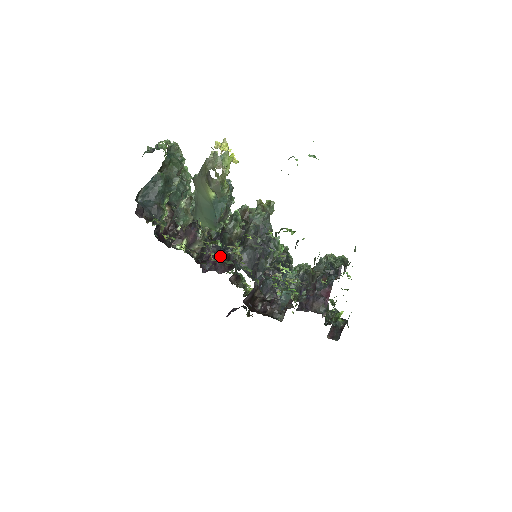
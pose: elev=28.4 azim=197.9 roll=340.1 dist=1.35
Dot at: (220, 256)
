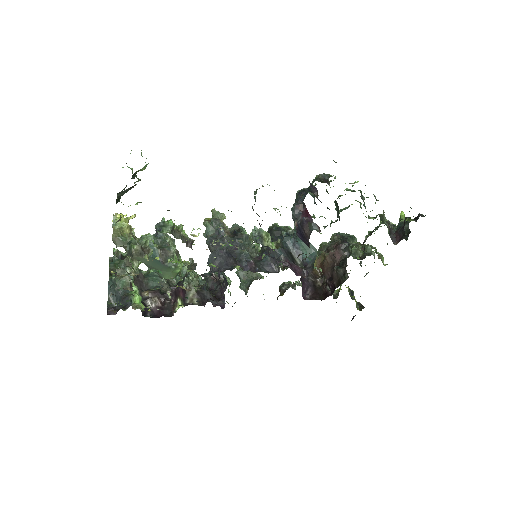
Dot at: (180, 280)
